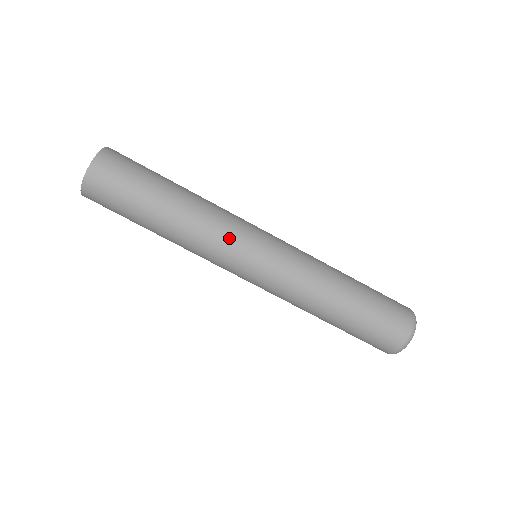
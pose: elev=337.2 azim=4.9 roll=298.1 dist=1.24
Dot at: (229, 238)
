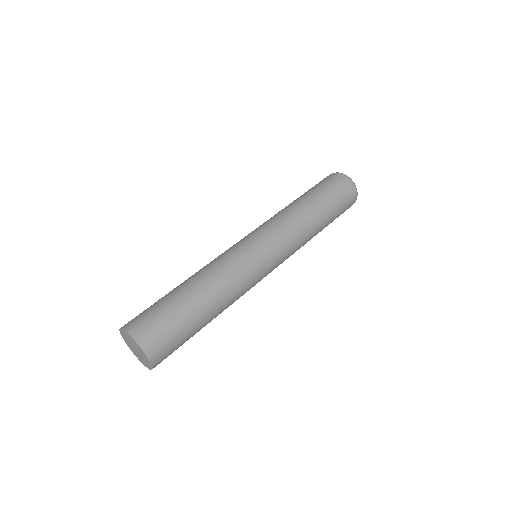
Dot at: (244, 265)
